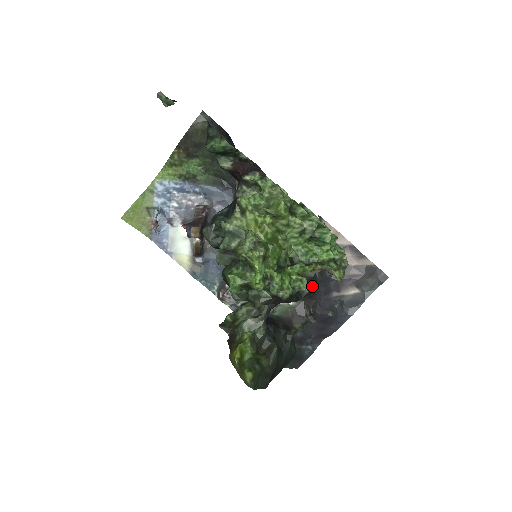
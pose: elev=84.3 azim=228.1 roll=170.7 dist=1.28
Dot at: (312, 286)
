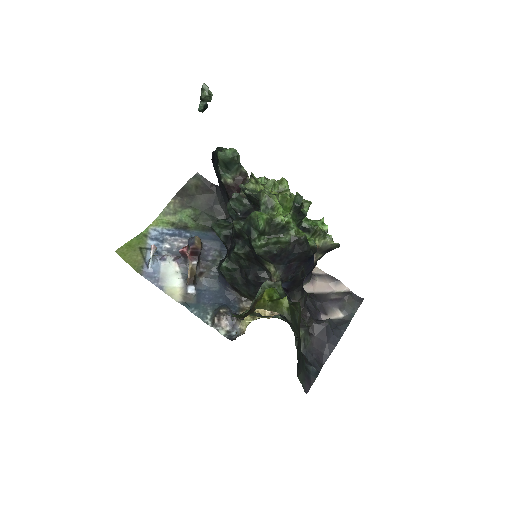
Dot at: (306, 292)
